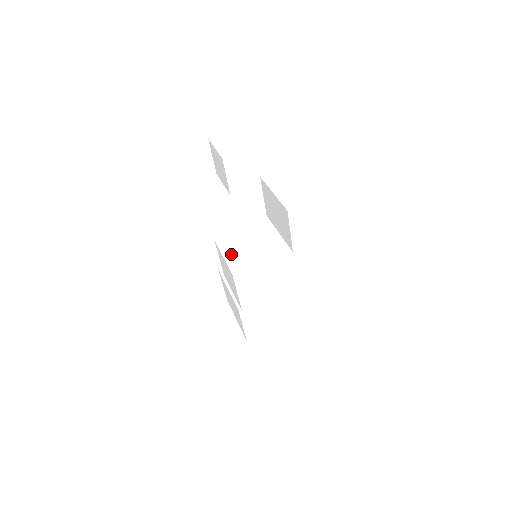
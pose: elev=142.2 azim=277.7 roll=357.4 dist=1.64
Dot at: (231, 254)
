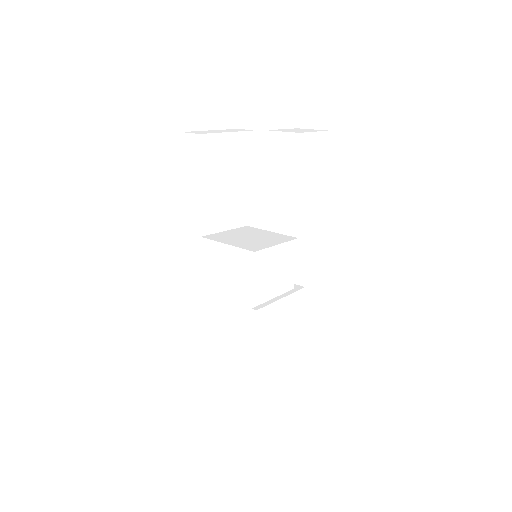
Dot at: (231, 232)
